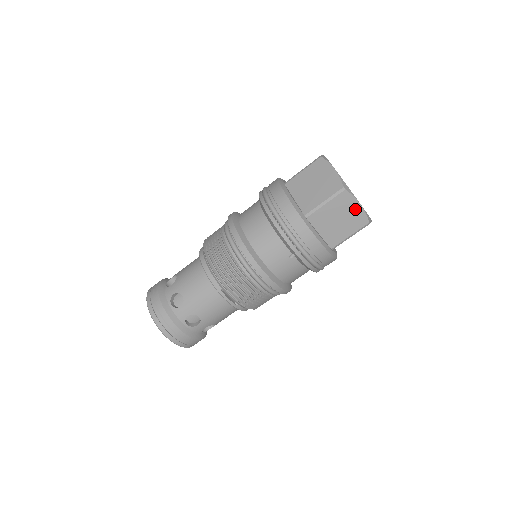
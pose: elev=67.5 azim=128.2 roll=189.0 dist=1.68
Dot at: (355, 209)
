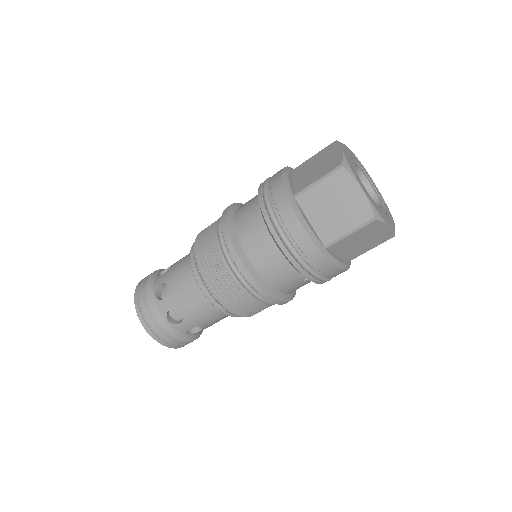
Dot at: (382, 231)
